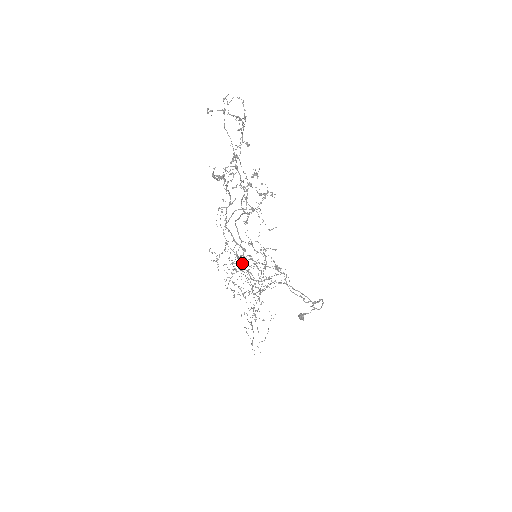
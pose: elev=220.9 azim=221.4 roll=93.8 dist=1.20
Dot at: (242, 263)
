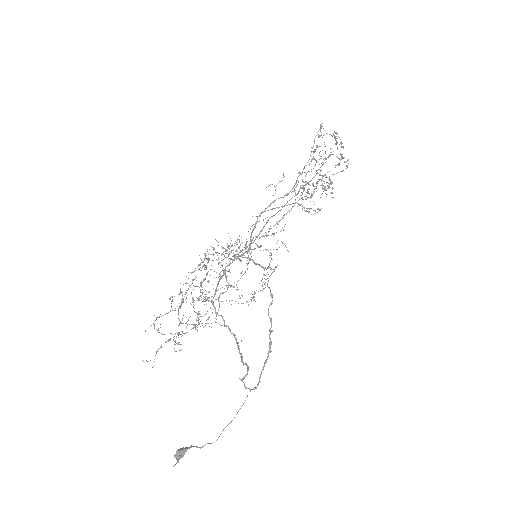
Dot at: occluded
